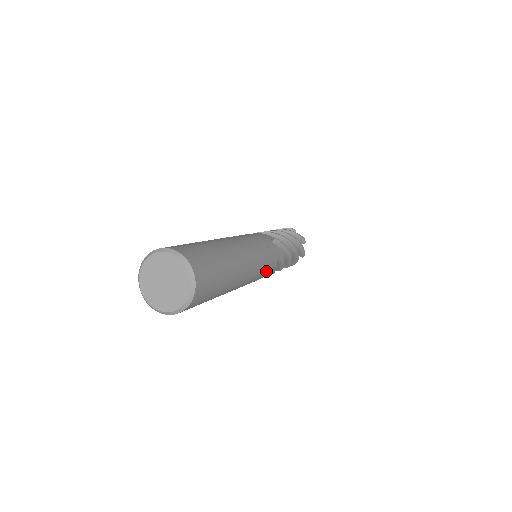
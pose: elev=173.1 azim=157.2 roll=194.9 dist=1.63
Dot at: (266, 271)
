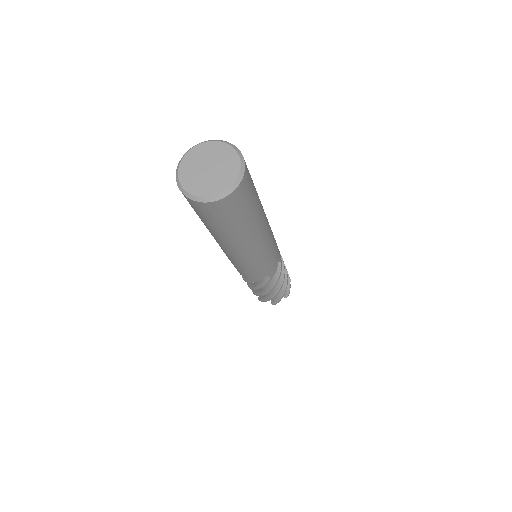
Dot at: (272, 259)
